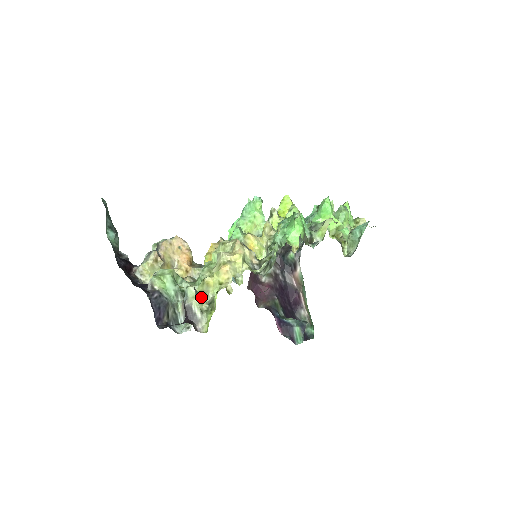
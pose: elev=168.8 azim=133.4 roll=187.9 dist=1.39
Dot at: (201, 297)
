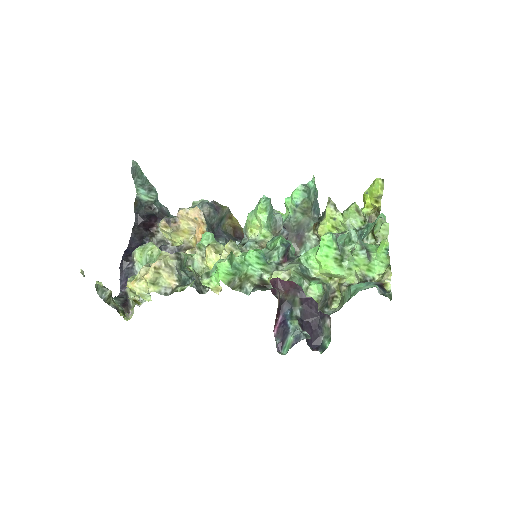
Dot at: (133, 291)
